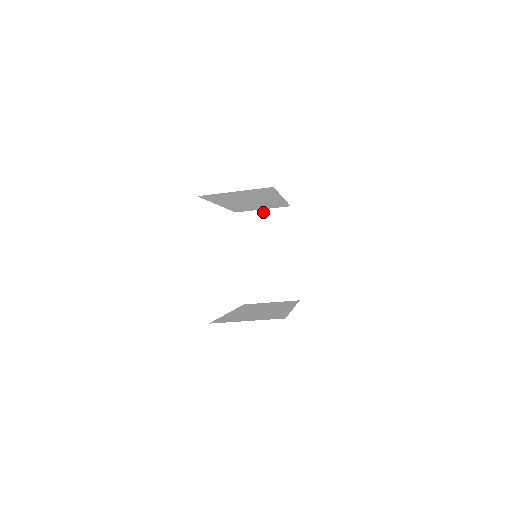
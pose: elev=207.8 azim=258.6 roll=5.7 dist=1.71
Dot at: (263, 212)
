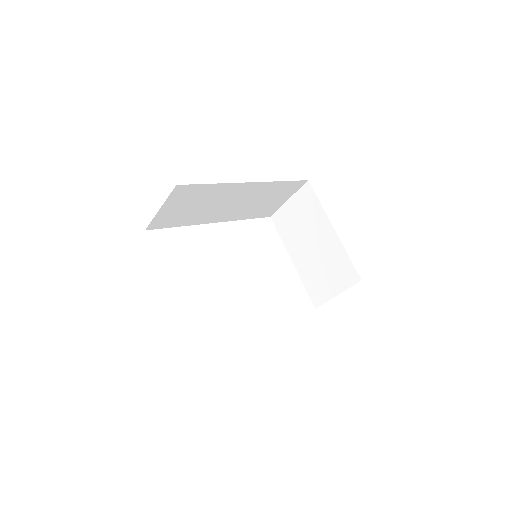
Dot at: (289, 202)
